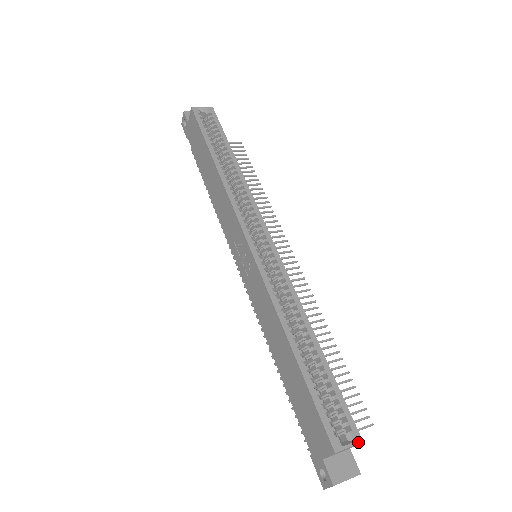
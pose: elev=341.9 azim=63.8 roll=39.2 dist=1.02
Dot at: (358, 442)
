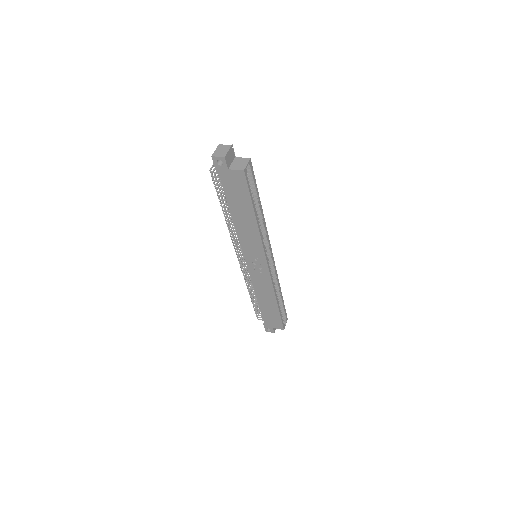
Dot at: occluded
